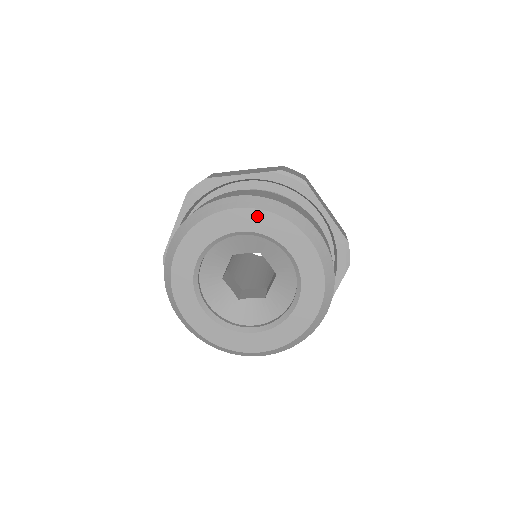
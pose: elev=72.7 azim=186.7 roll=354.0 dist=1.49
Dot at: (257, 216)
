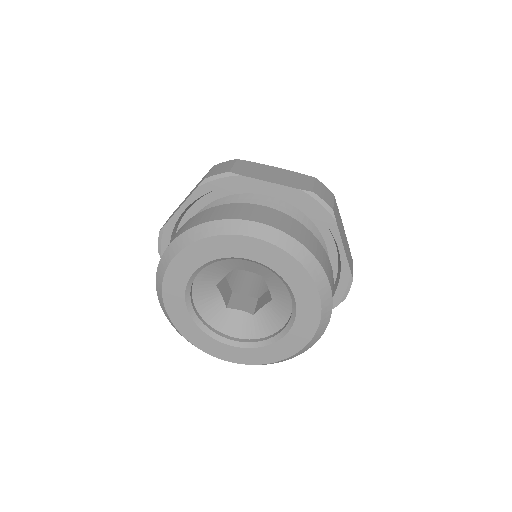
Dot at: (195, 250)
